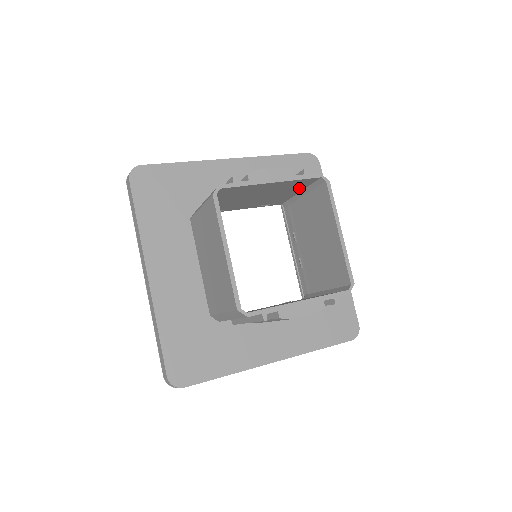
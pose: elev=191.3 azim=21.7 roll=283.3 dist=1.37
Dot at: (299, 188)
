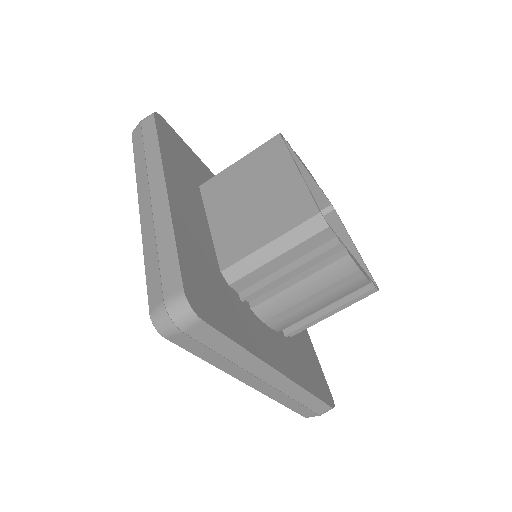
Dot at: occluded
